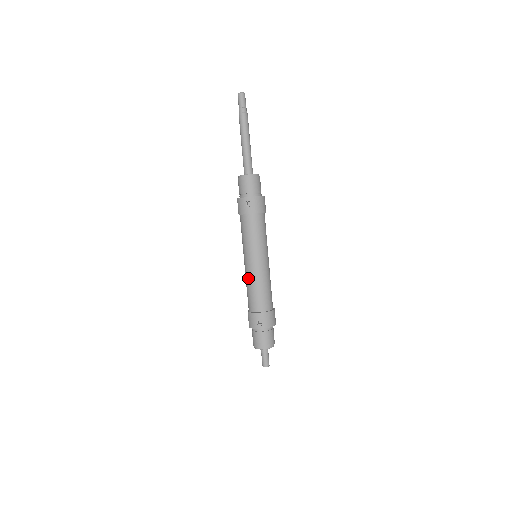
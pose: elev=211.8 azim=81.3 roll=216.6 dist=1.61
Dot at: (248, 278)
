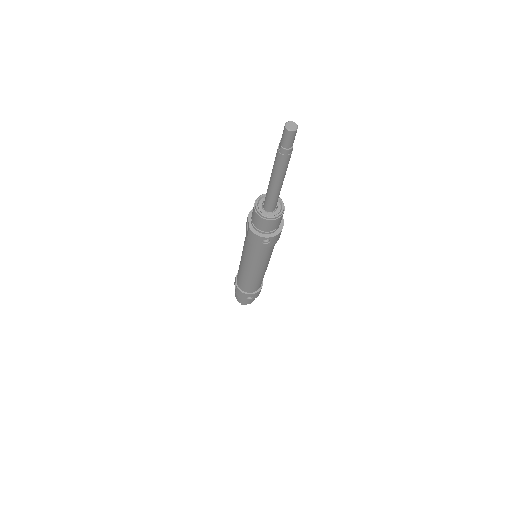
Dot at: (245, 276)
